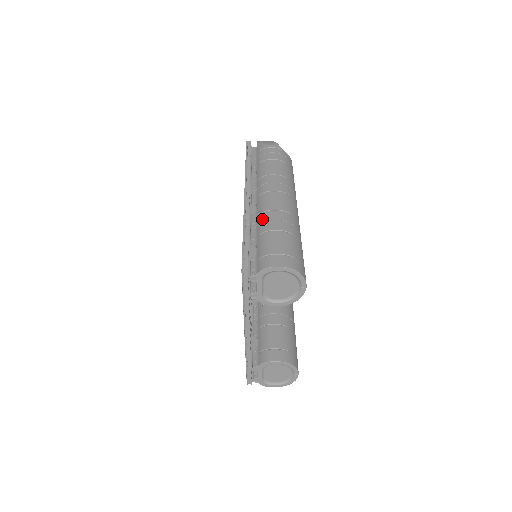
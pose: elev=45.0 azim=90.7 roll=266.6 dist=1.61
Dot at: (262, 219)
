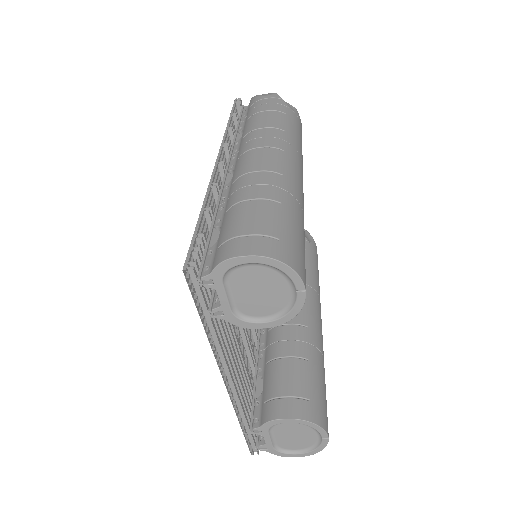
Dot at: (234, 187)
